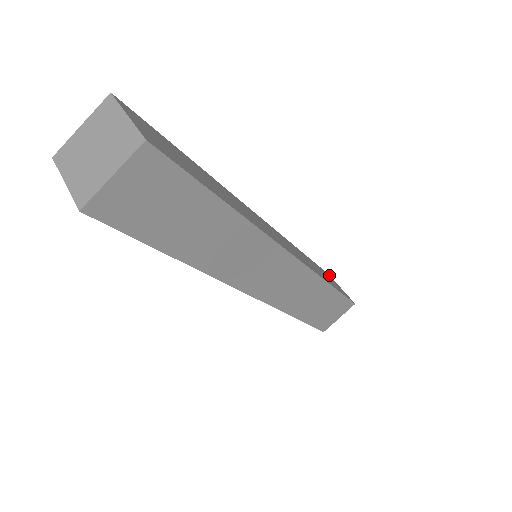
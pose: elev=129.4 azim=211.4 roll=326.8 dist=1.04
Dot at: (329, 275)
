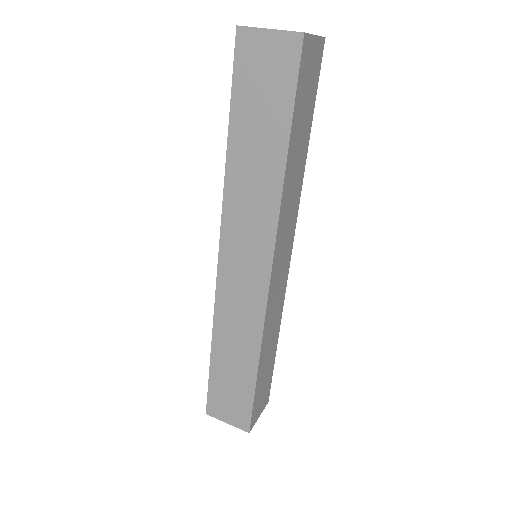
Dot at: occluded
